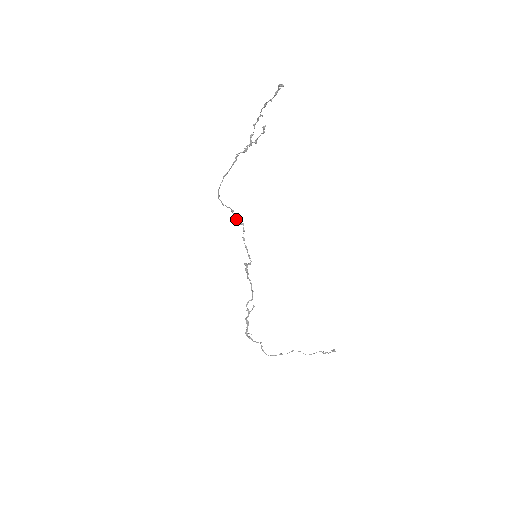
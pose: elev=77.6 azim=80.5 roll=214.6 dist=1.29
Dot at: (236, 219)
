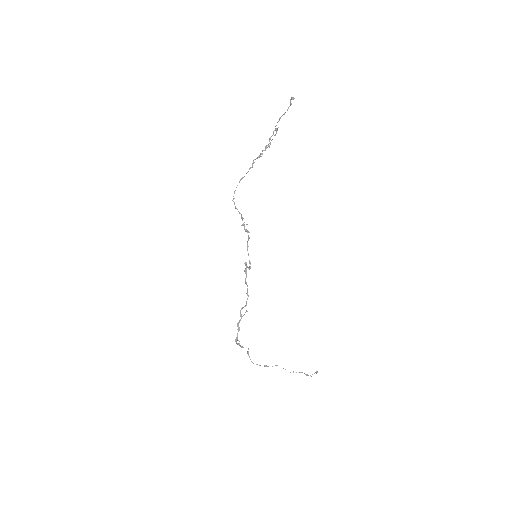
Dot at: (244, 224)
